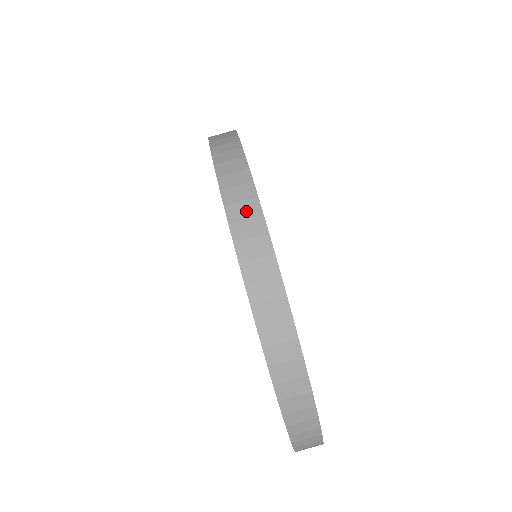
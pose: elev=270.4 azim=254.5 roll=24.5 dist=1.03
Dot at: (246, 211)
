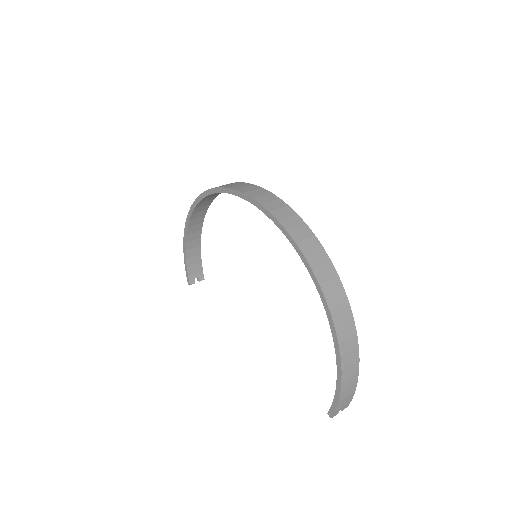
Dot at: (259, 192)
